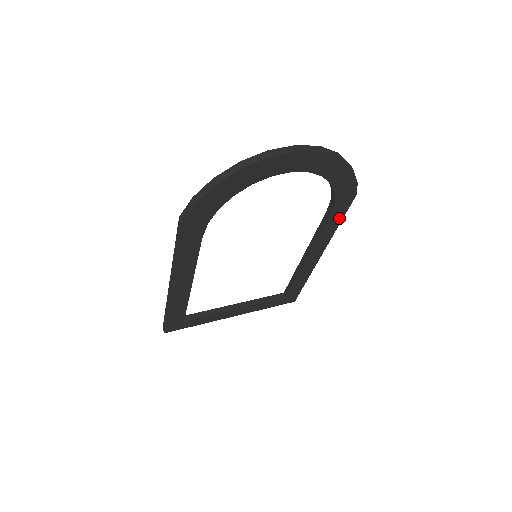
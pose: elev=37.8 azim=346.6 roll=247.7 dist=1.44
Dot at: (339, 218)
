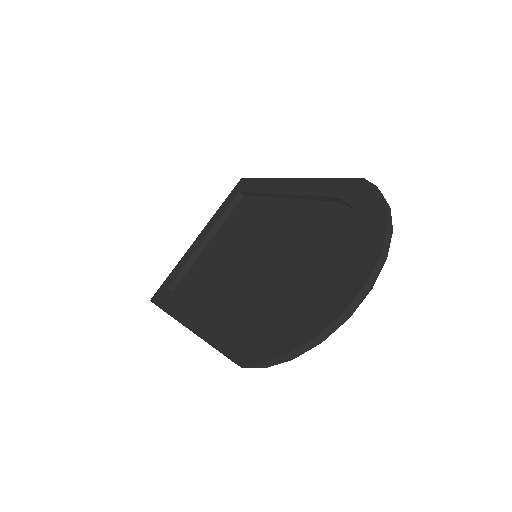
Dot at: occluded
